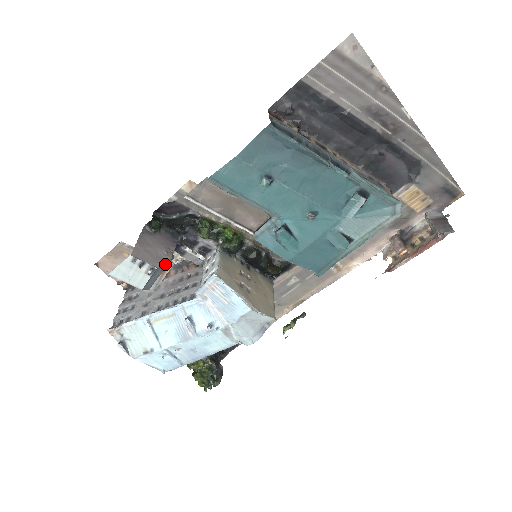
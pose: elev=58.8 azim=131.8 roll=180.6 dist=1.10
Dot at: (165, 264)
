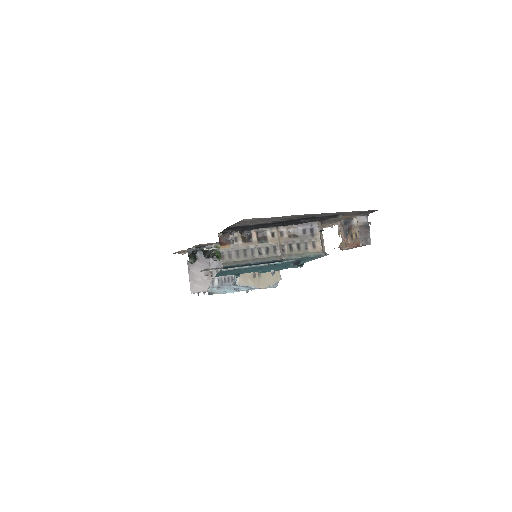
Dot at: (209, 285)
